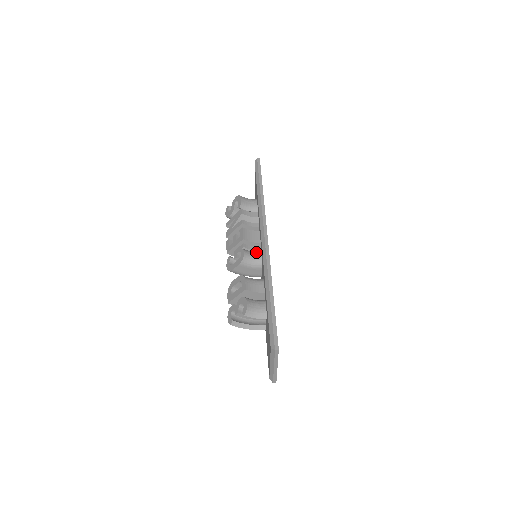
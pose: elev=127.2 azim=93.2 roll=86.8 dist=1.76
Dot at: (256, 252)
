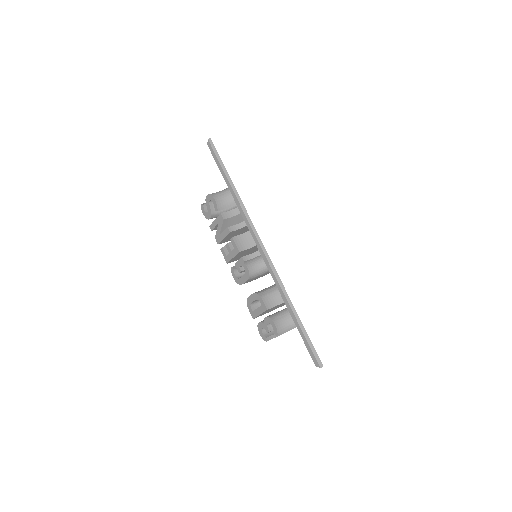
Dot at: (257, 259)
